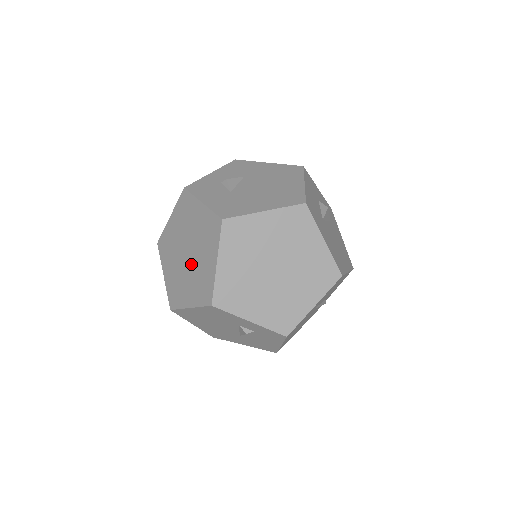
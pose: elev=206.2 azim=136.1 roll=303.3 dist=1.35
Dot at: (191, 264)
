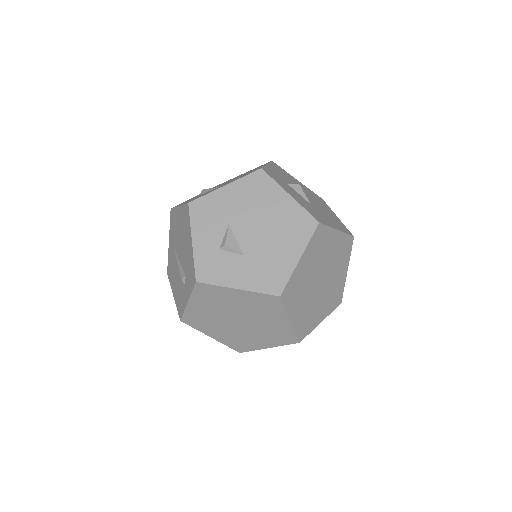
Dot at: (251, 326)
